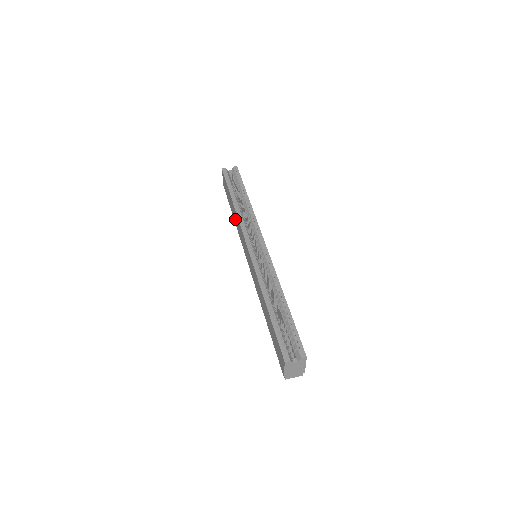
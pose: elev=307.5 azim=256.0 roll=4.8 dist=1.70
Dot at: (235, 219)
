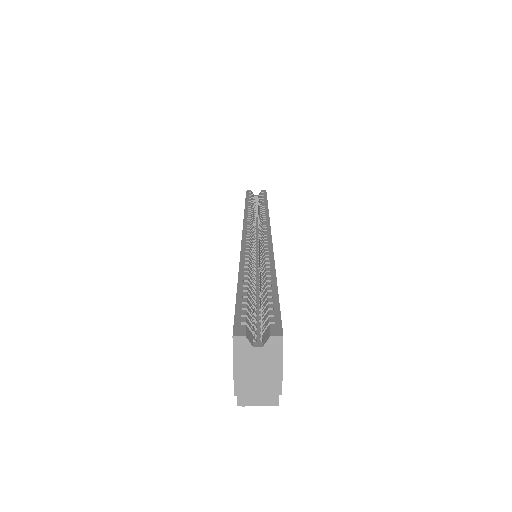
Dot at: occluded
